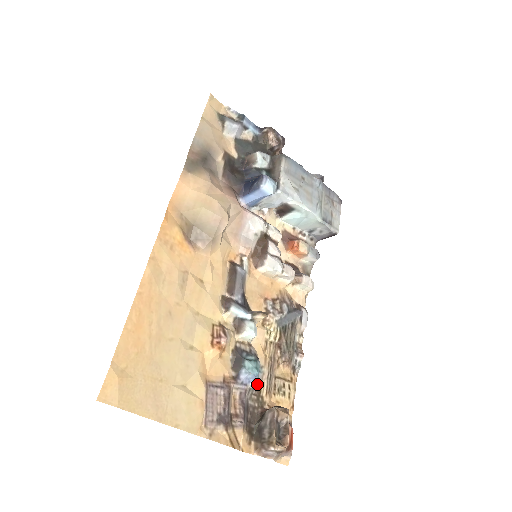
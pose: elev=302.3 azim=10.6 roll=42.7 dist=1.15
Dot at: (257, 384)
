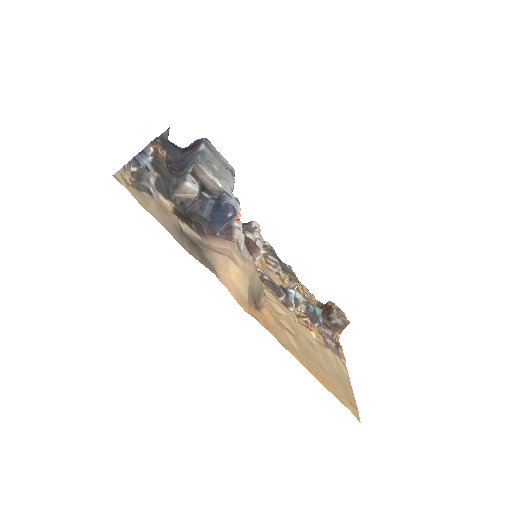
Dot at: occluded
